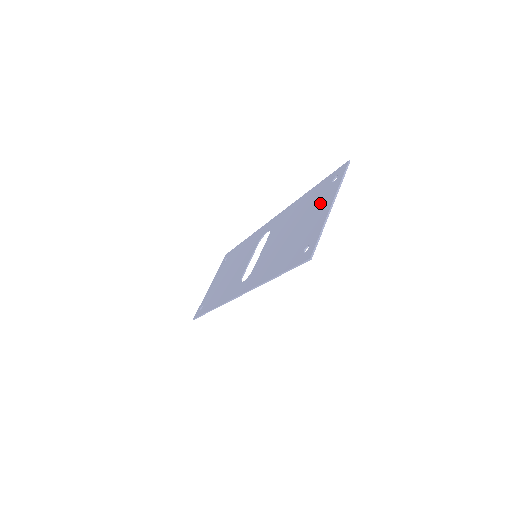
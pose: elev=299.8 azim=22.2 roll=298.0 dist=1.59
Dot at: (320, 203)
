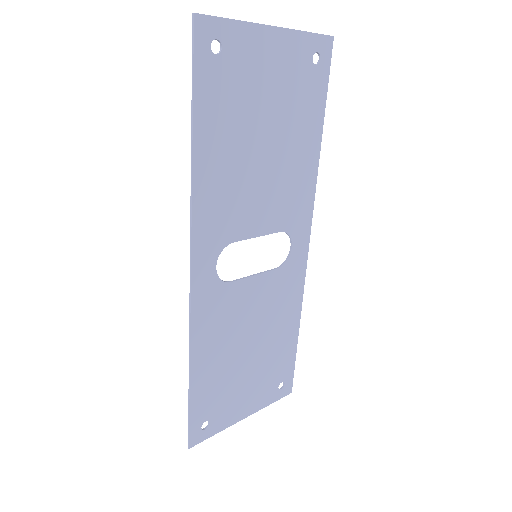
Dot at: (286, 72)
